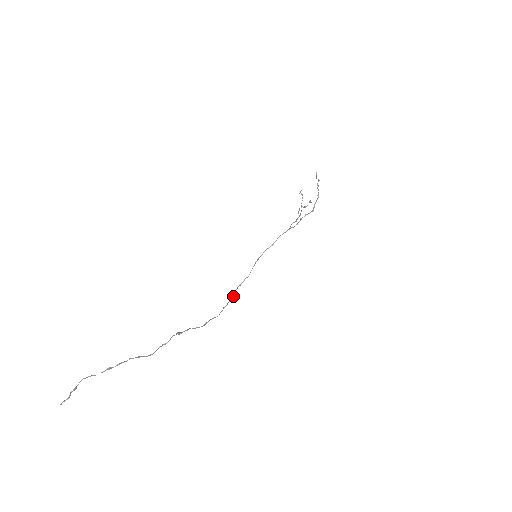
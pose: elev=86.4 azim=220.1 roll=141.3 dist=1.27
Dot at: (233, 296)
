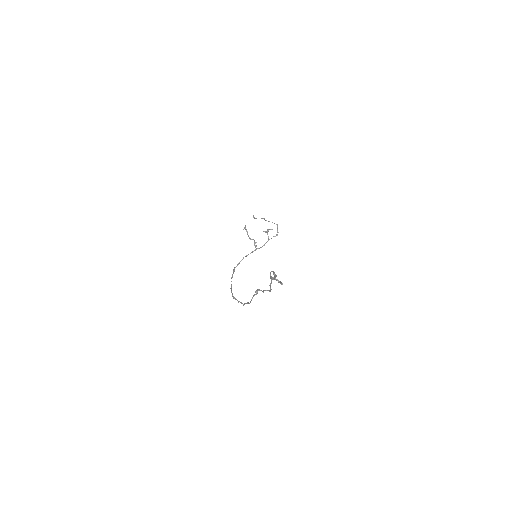
Dot at: (234, 297)
